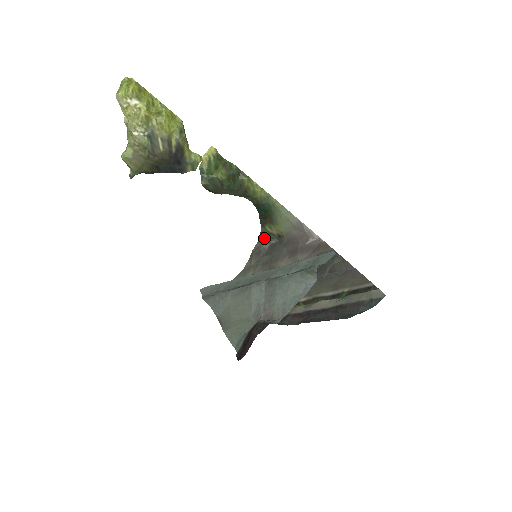
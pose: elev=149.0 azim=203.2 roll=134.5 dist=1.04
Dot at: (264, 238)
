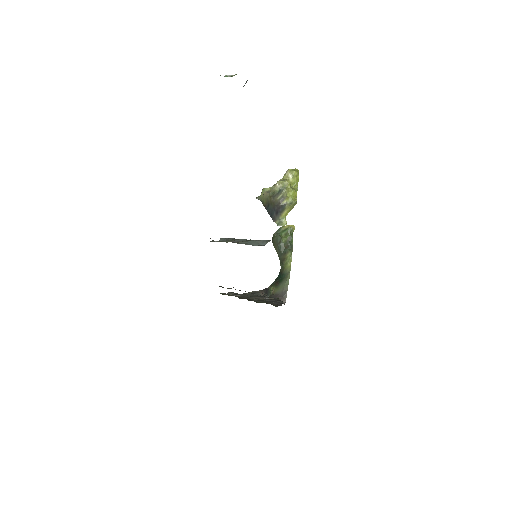
Dot at: (265, 292)
